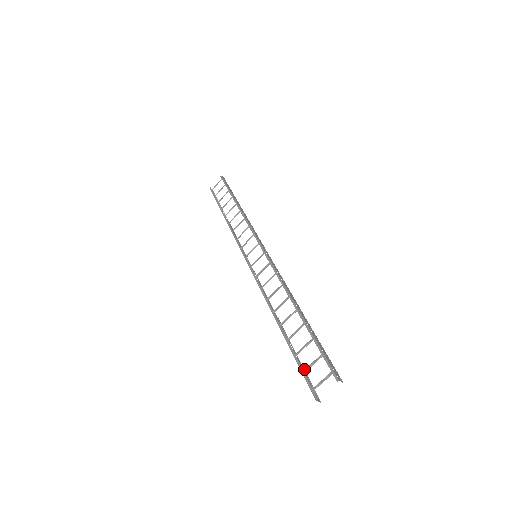
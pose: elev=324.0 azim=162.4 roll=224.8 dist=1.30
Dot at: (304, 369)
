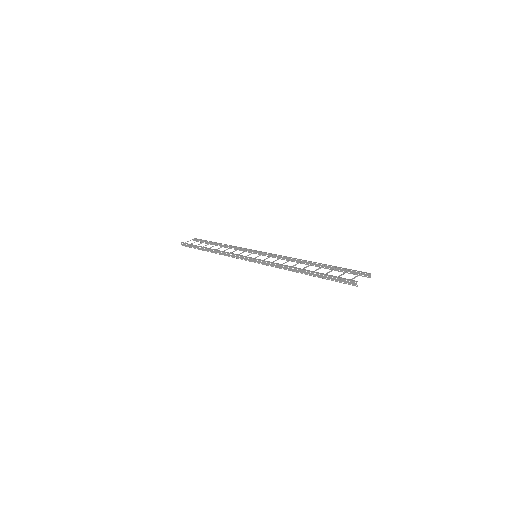
Dot at: occluded
